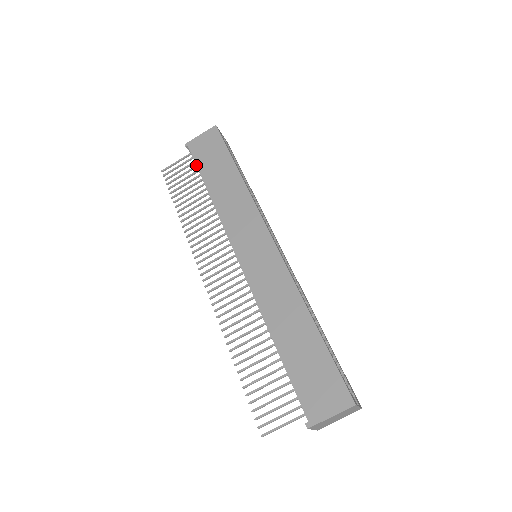
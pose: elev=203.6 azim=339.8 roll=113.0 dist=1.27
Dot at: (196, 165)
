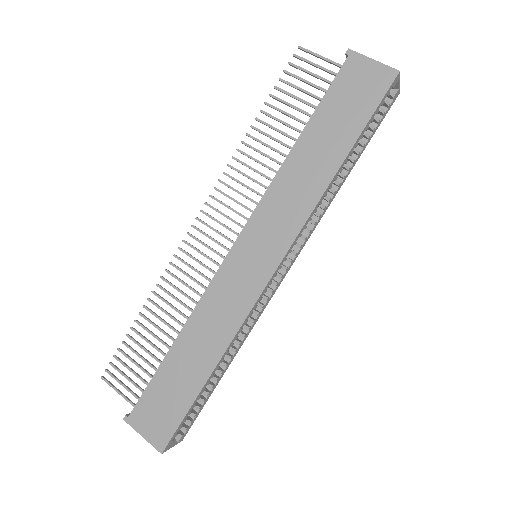
Dot at: occluded
